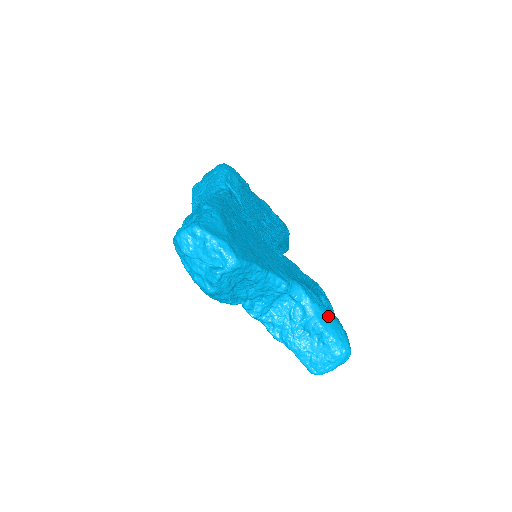
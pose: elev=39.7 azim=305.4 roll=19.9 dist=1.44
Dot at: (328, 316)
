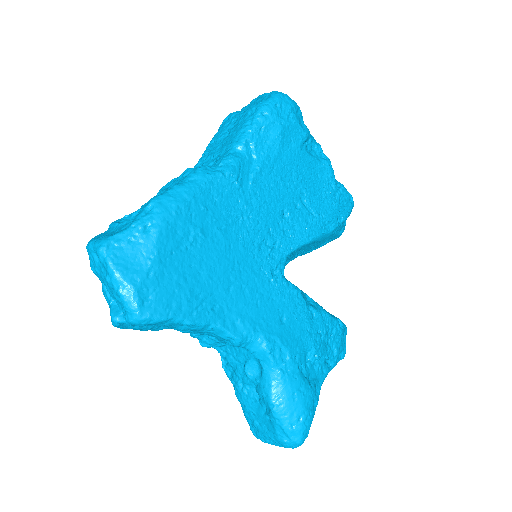
Dot at: (290, 392)
